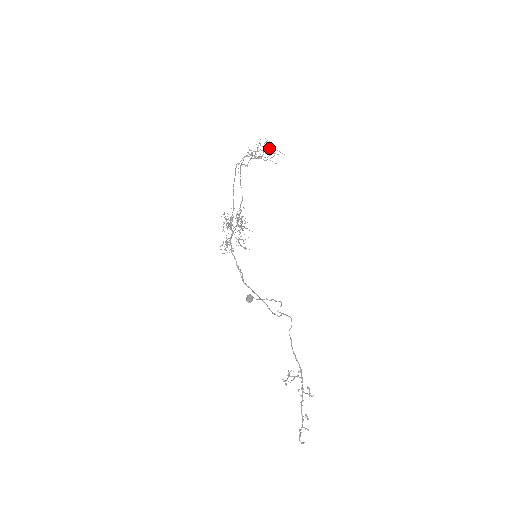
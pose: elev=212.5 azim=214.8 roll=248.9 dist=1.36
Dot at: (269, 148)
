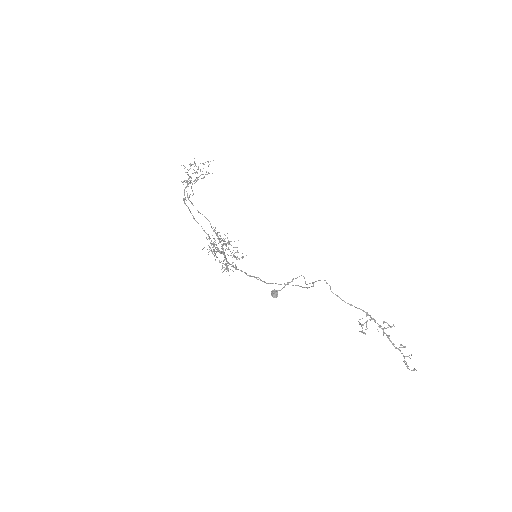
Dot at: (198, 166)
